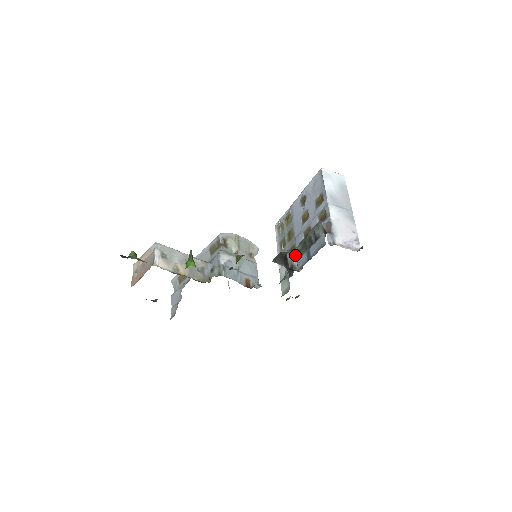
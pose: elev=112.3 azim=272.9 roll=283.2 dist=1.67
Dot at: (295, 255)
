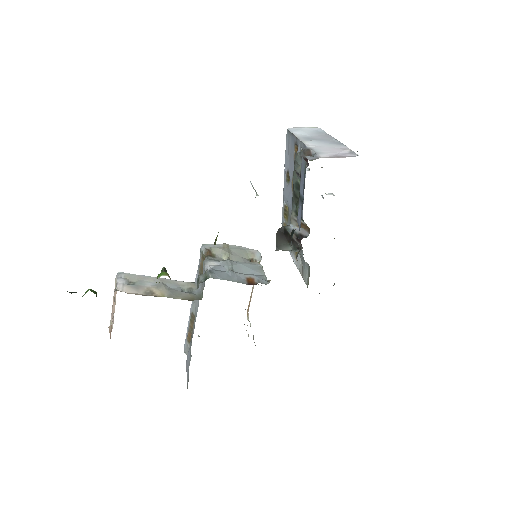
Dot at: (295, 223)
